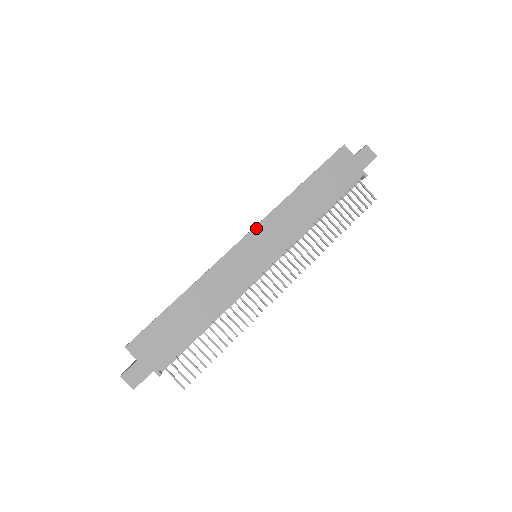
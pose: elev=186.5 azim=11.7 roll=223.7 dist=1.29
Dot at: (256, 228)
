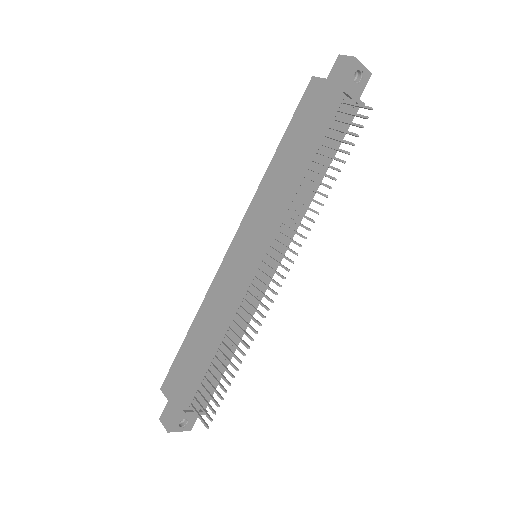
Dot at: (241, 225)
